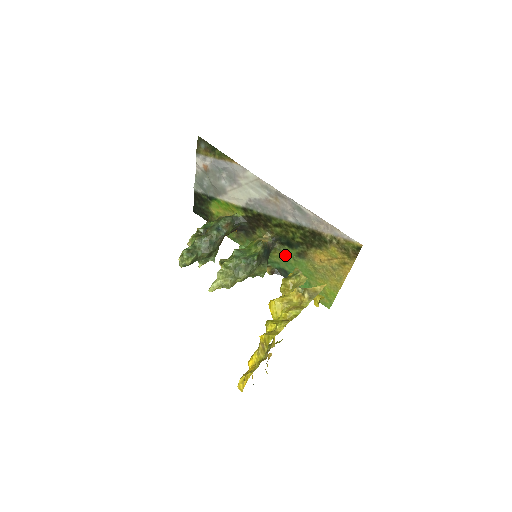
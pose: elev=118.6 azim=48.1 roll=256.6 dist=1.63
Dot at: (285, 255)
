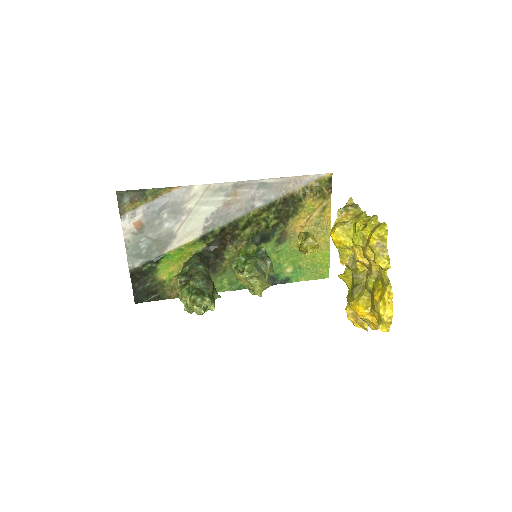
Dot at: occluded
